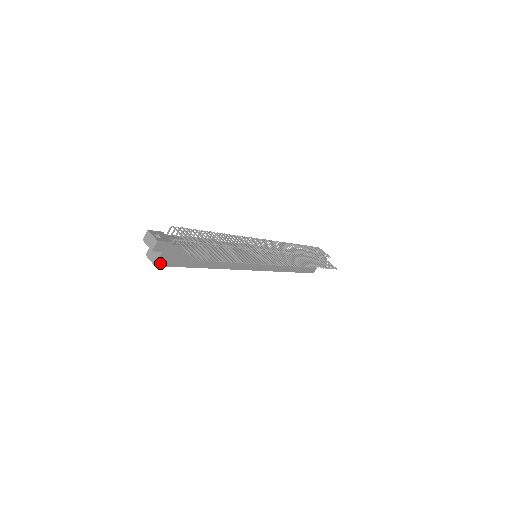
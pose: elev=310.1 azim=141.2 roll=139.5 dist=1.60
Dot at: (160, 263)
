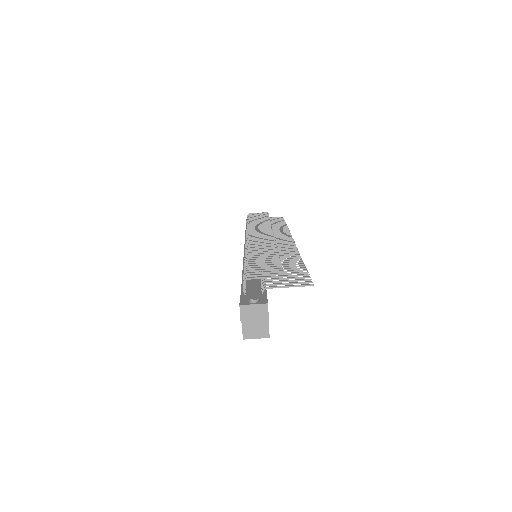
Dot at: (268, 330)
